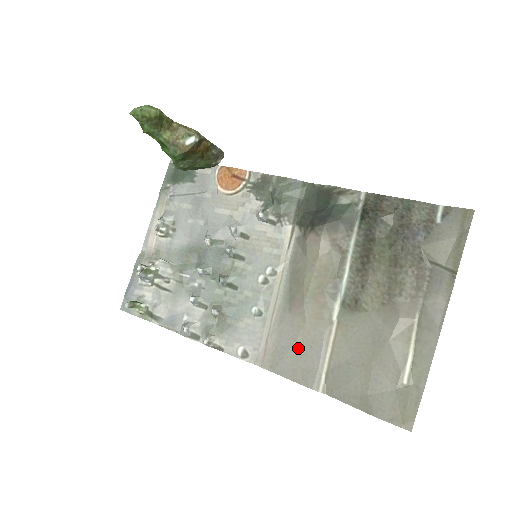
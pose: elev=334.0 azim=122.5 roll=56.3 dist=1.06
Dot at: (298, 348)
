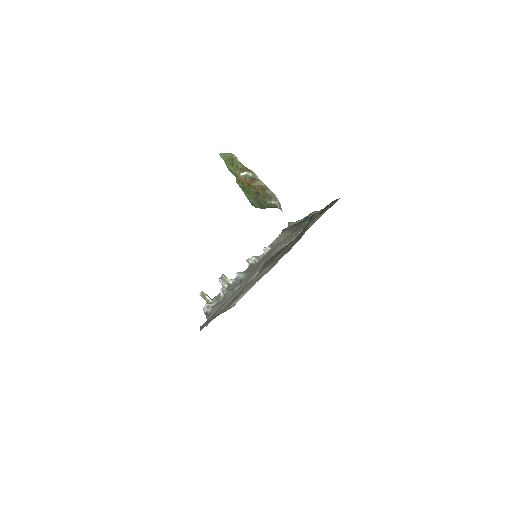
Dot at: (224, 303)
